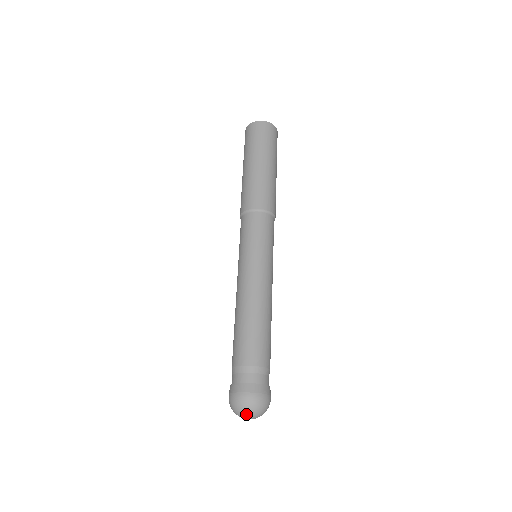
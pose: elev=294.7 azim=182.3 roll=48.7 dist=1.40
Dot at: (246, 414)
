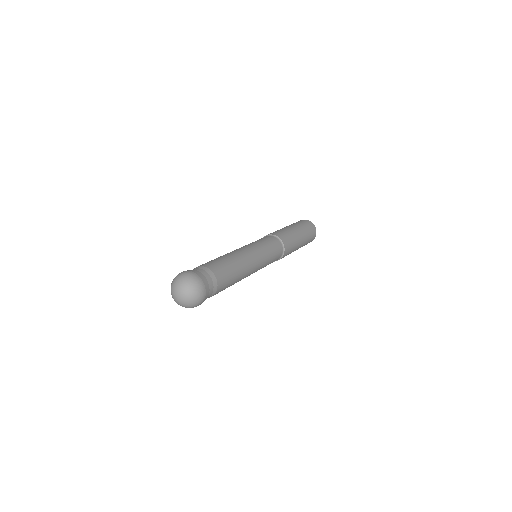
Dot at: (172, 288)
